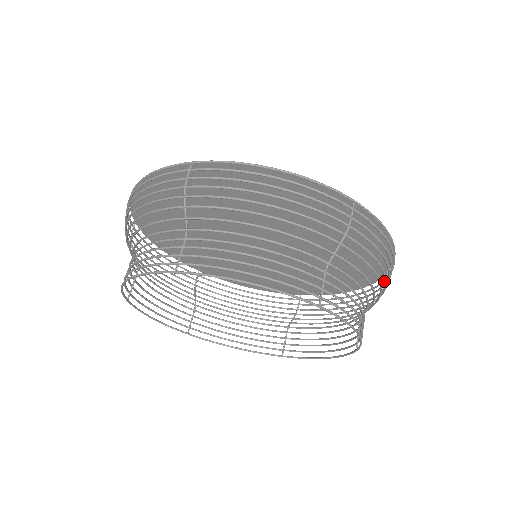
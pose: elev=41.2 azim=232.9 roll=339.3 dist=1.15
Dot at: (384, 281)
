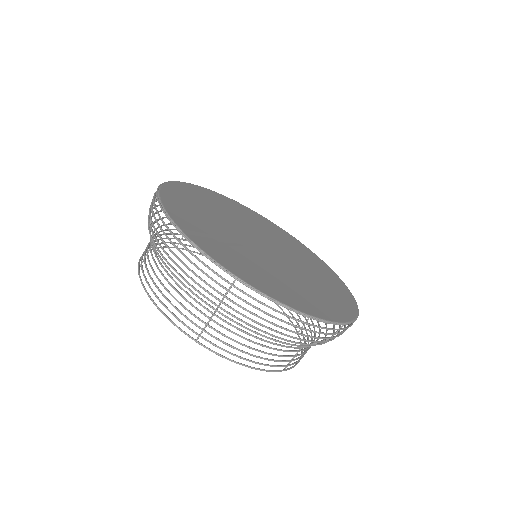
Dot at: occluded
